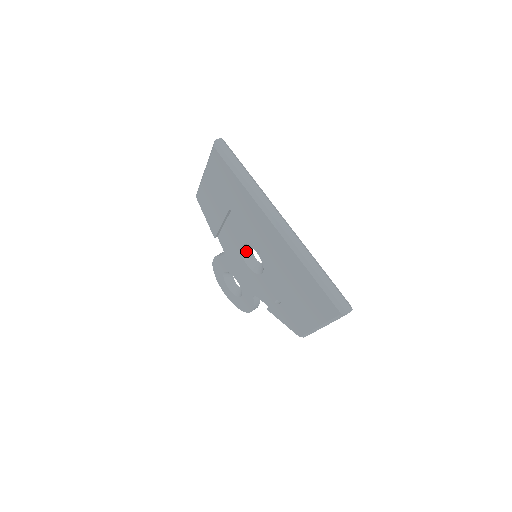
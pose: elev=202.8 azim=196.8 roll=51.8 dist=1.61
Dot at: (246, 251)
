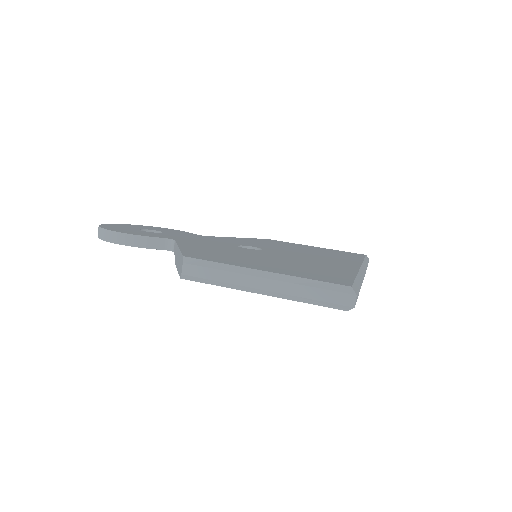
Dot at: occluded
